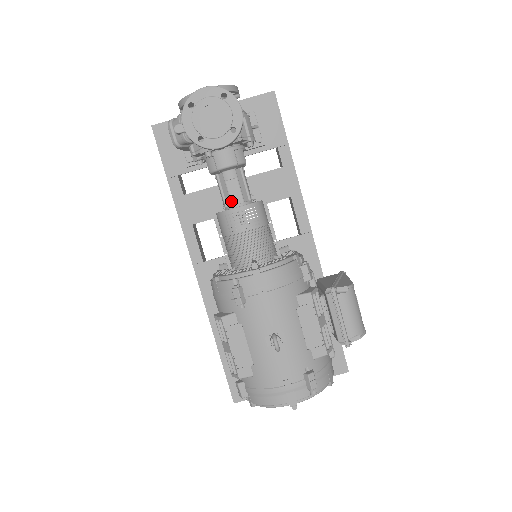
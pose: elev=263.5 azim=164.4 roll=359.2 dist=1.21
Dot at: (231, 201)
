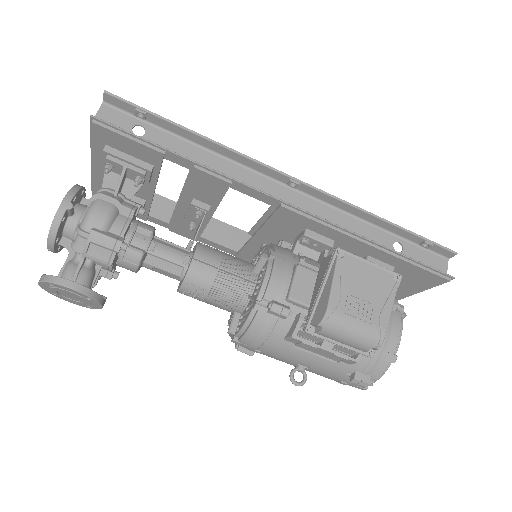
Dot at: occluded
